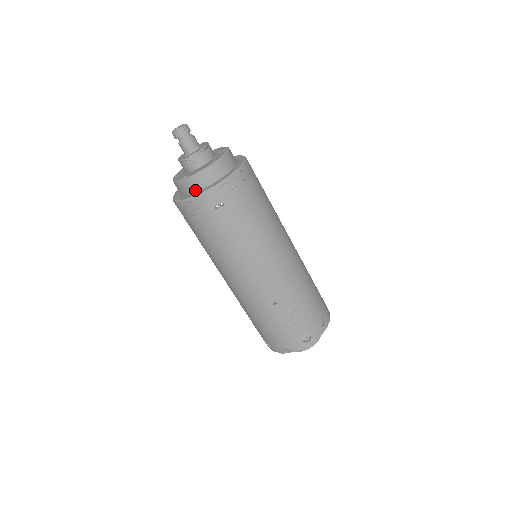
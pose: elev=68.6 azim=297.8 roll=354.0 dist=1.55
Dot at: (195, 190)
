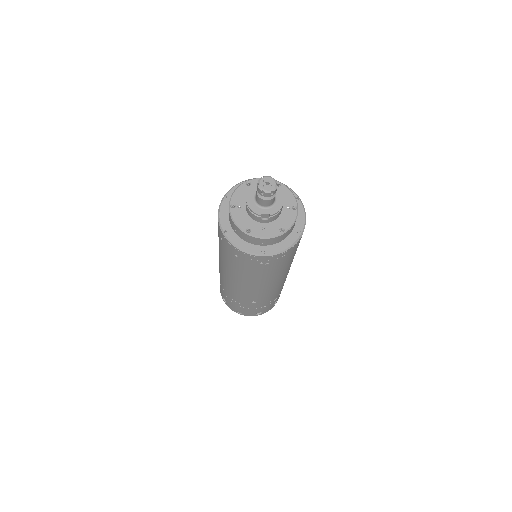
Dot at: (251, 242)
